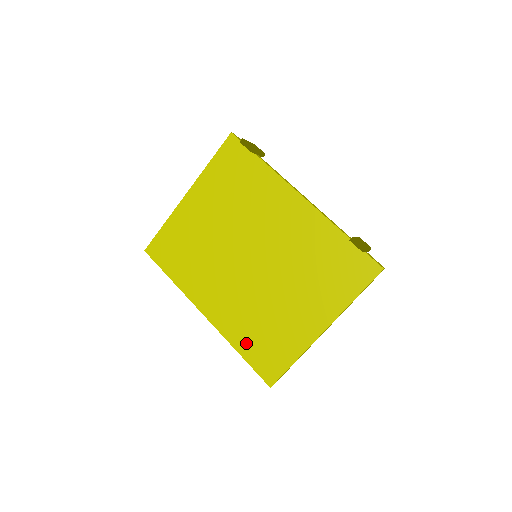
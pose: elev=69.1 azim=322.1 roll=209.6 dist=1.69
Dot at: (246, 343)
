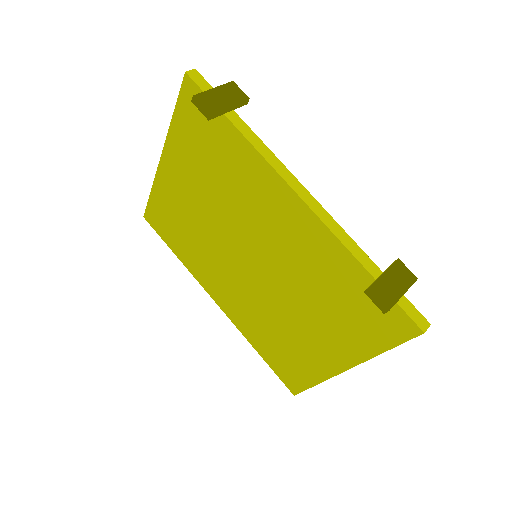
Dot at: (262, 346)
